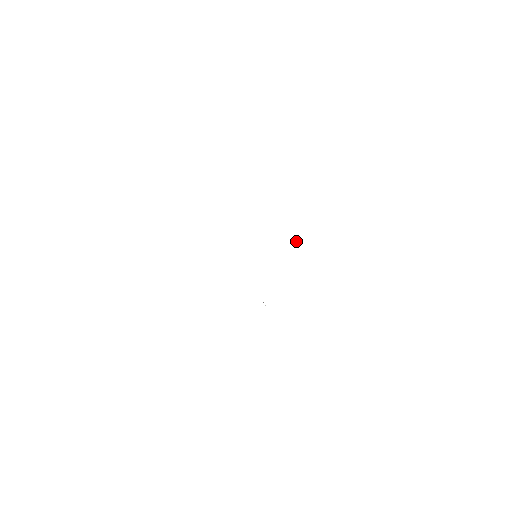
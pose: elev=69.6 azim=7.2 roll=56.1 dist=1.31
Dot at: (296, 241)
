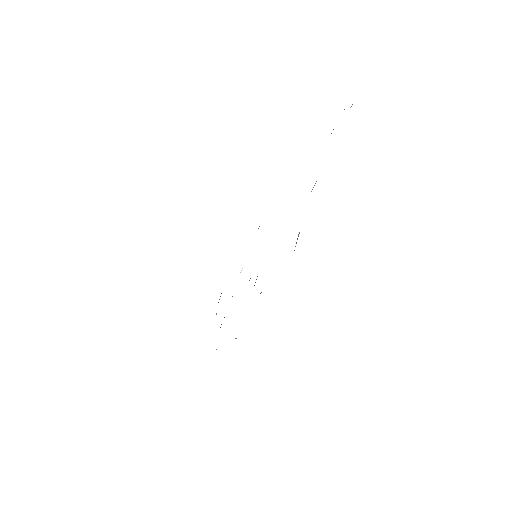
Dot at: occluded
